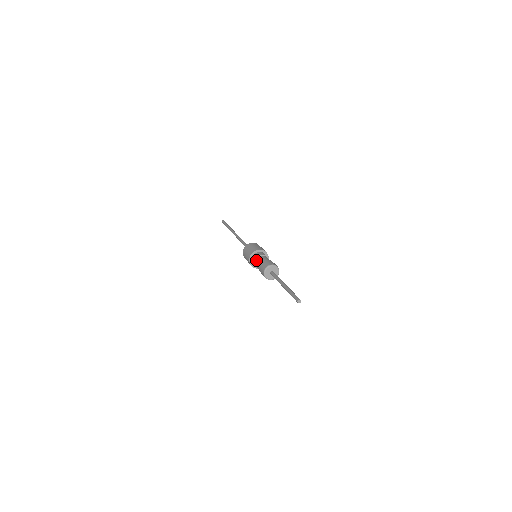
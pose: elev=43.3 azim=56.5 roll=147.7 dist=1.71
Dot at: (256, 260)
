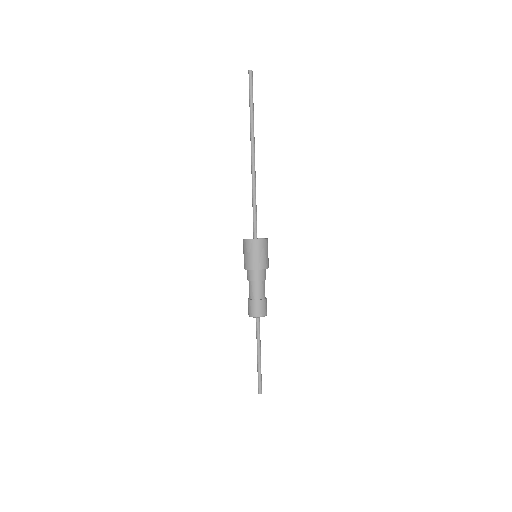
Dot at: (249, 282)
